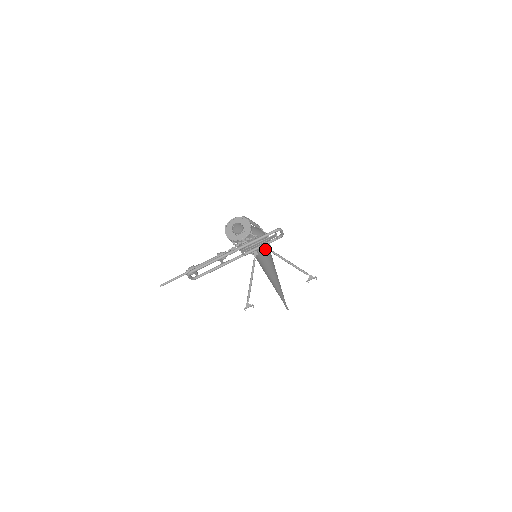
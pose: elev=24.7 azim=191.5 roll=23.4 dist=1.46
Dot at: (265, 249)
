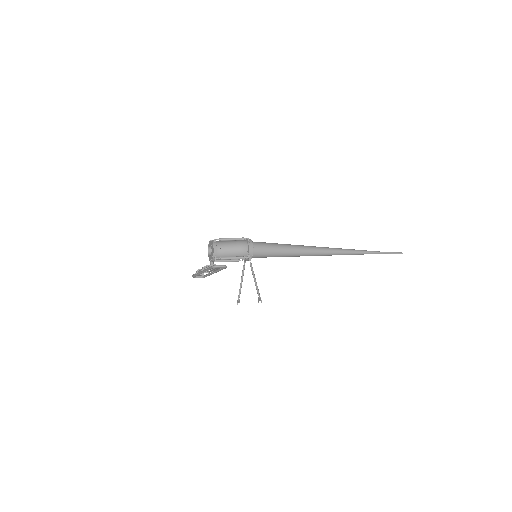
Dot at: (247, 259)
